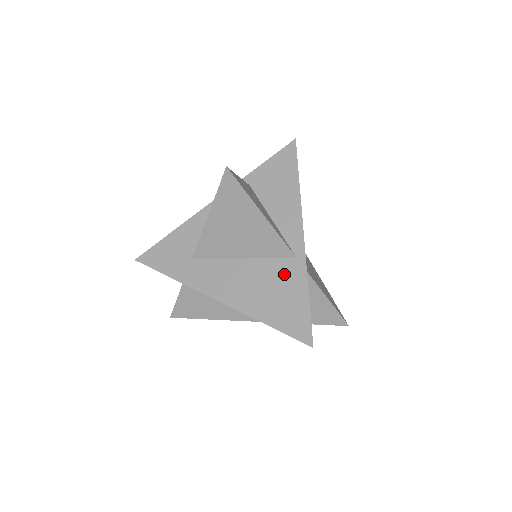
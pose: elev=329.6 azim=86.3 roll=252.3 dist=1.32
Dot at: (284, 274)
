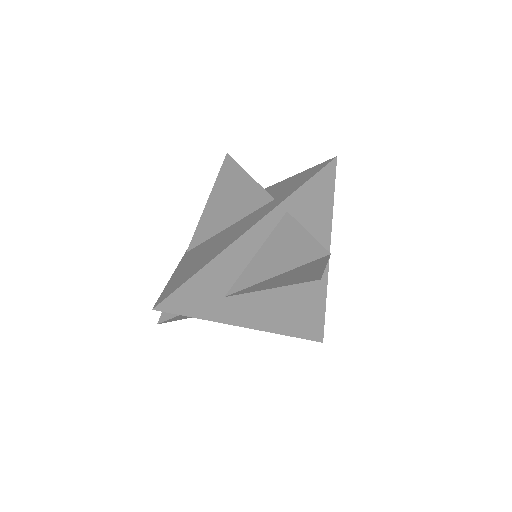
Dot at: (310, 295)
